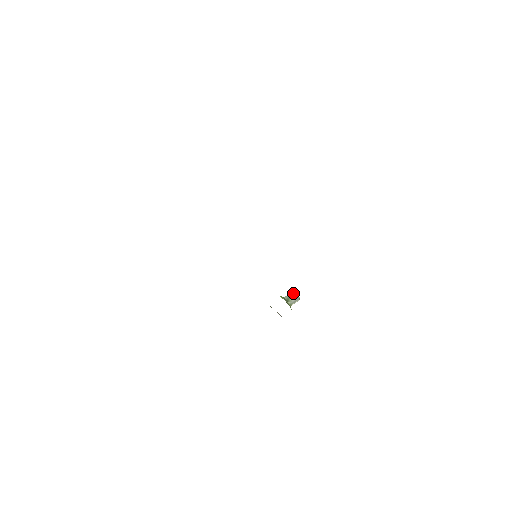
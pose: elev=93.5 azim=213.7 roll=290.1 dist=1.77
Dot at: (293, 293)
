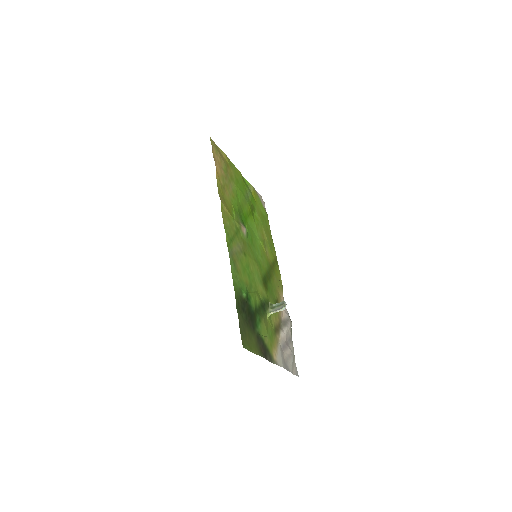
Dot at: (283, 302)
